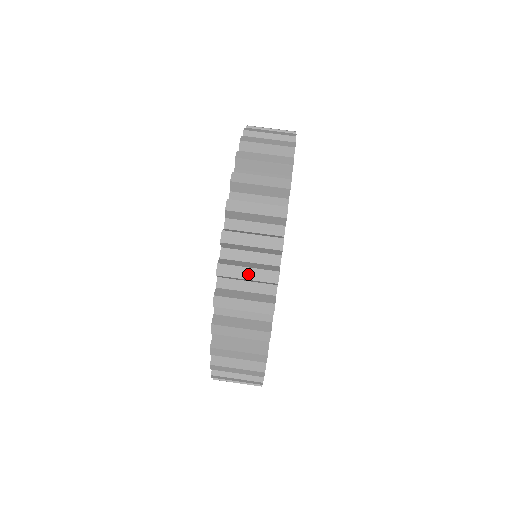
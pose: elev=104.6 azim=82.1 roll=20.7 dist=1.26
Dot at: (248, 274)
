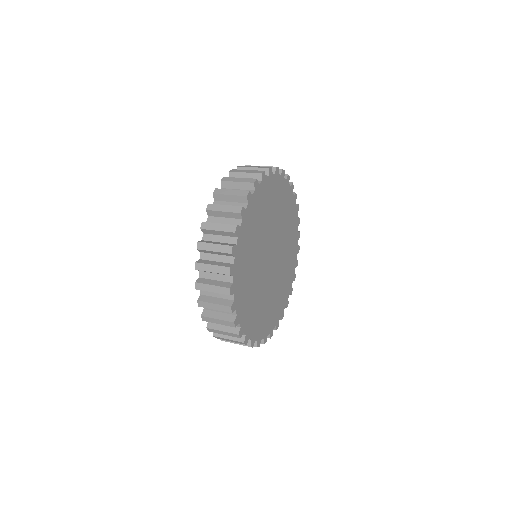
Dot at: (231, 192)
